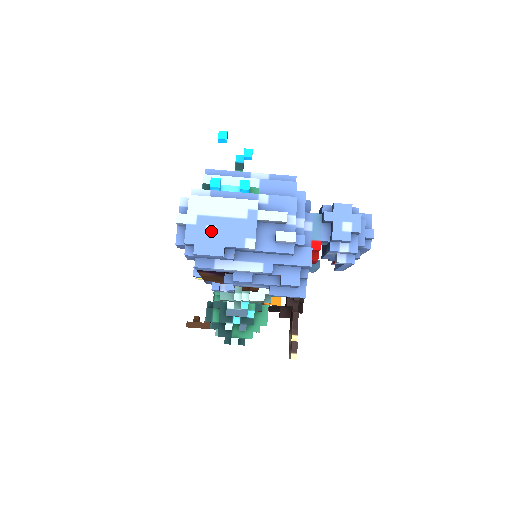
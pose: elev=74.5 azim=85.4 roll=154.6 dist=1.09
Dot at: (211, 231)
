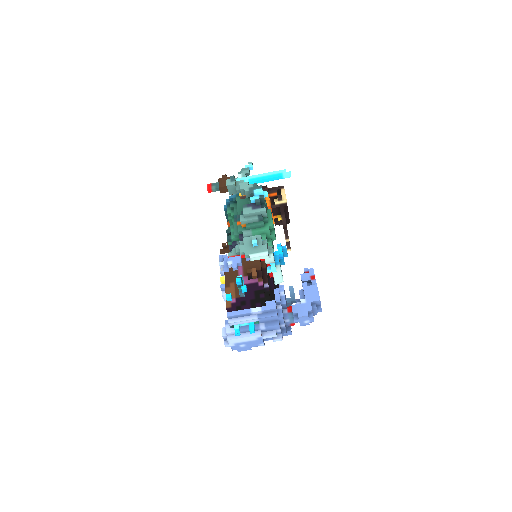
Dot at: (243, 346)
